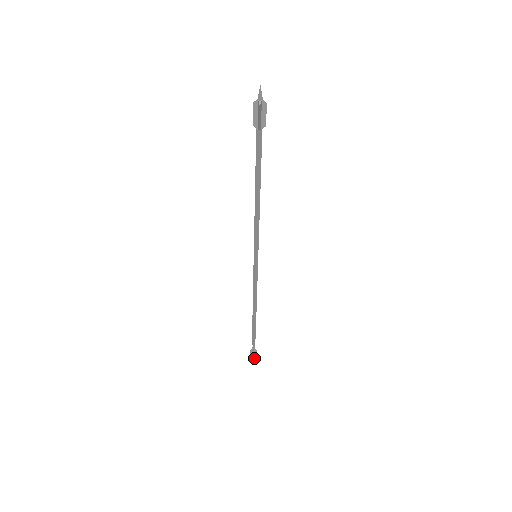
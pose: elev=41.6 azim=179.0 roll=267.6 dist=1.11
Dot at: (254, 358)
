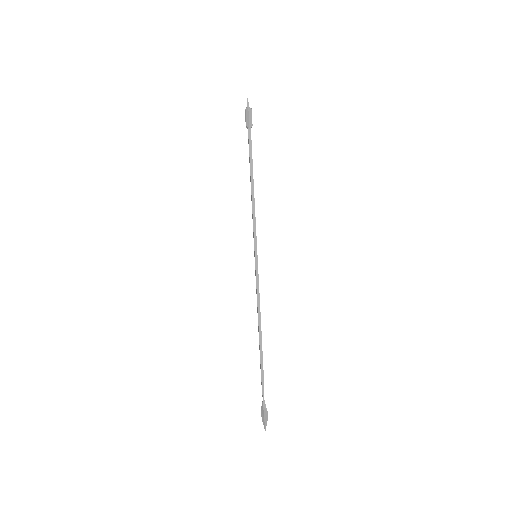
Dot at: (266, 423)
